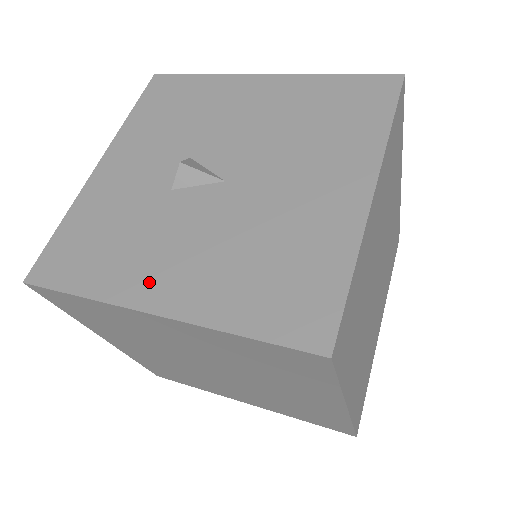
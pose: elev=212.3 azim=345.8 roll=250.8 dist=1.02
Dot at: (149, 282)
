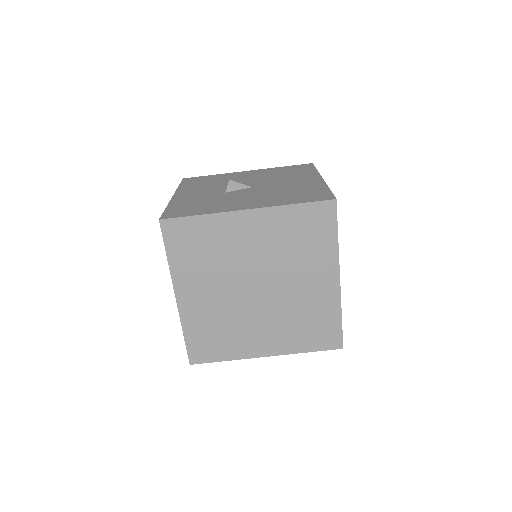
Dot at: (237, 206)
